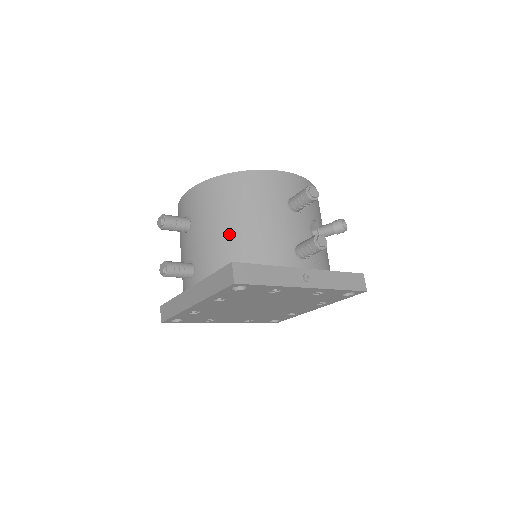
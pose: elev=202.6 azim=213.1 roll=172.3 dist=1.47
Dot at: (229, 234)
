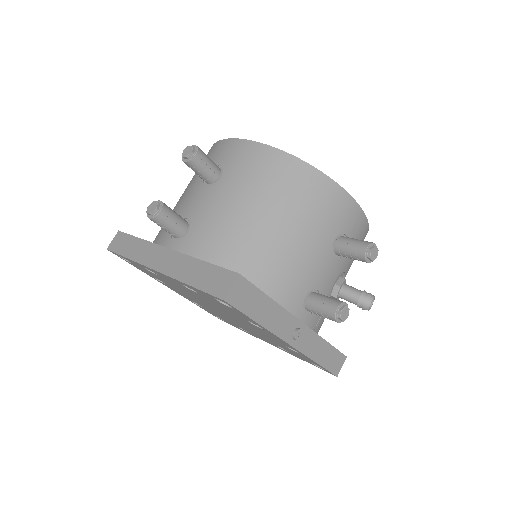
Dot at: (254, 228)
